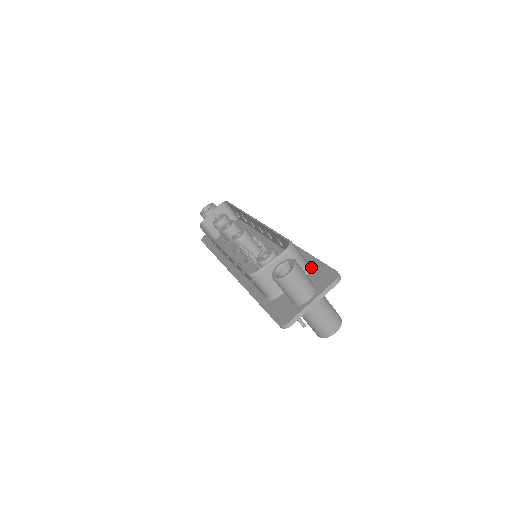
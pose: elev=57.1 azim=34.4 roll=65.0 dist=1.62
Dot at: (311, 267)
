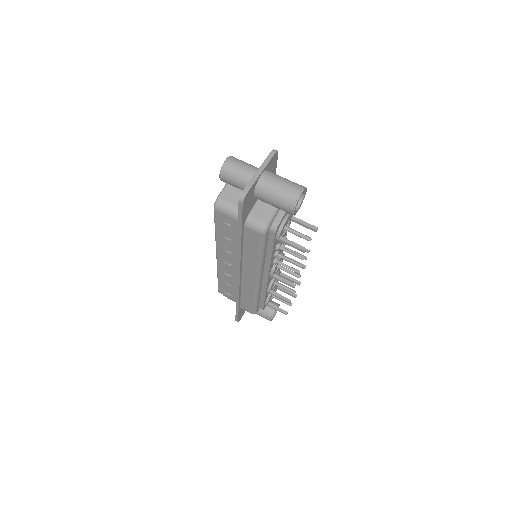
Dot at: occluded
